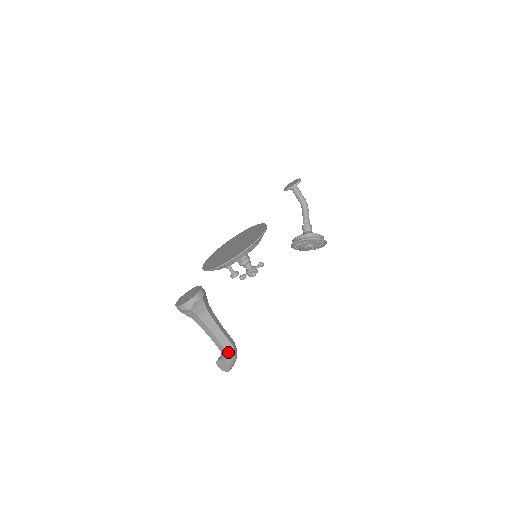
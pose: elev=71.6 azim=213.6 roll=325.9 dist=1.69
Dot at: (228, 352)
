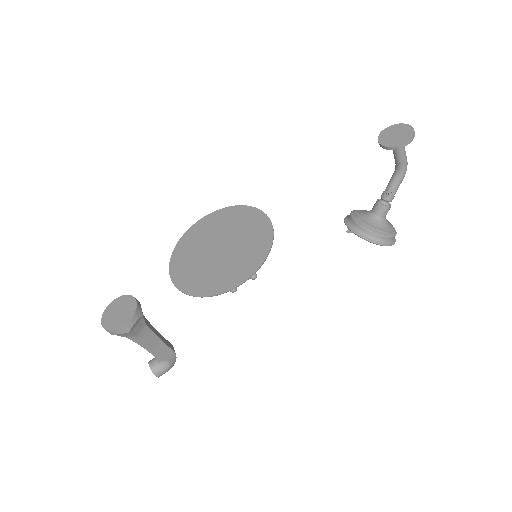
Dot at: (161, 363)
